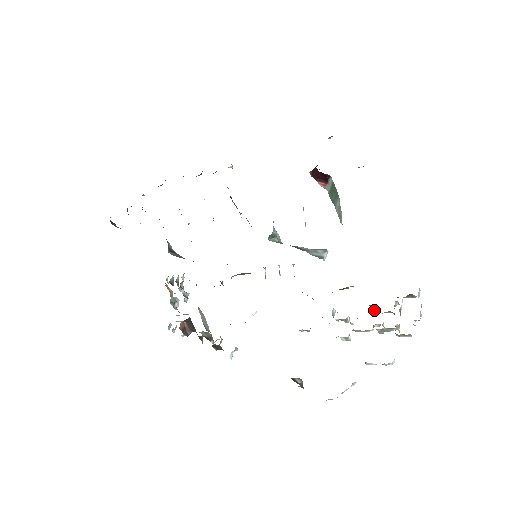
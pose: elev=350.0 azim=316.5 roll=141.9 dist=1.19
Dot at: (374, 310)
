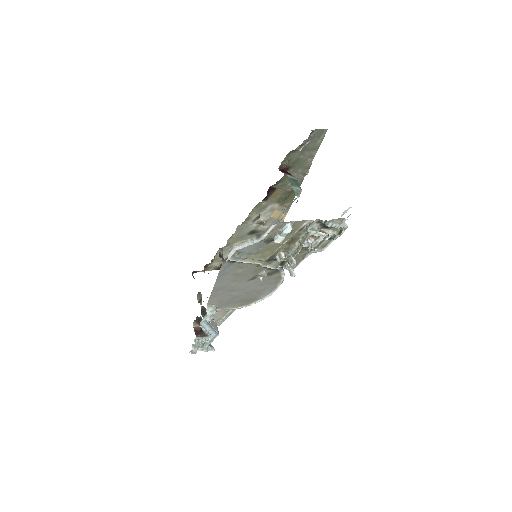
Dot at: (314, 251)
